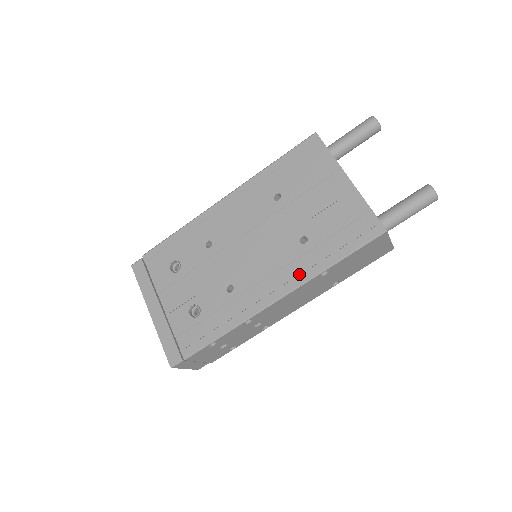
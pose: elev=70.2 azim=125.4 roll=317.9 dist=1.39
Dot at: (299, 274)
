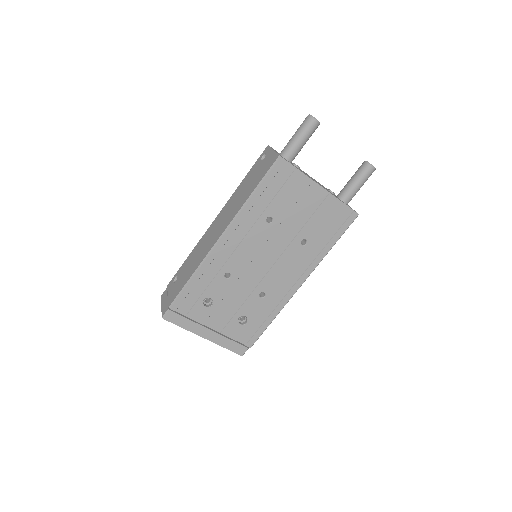
Dot at: (310, 265)
